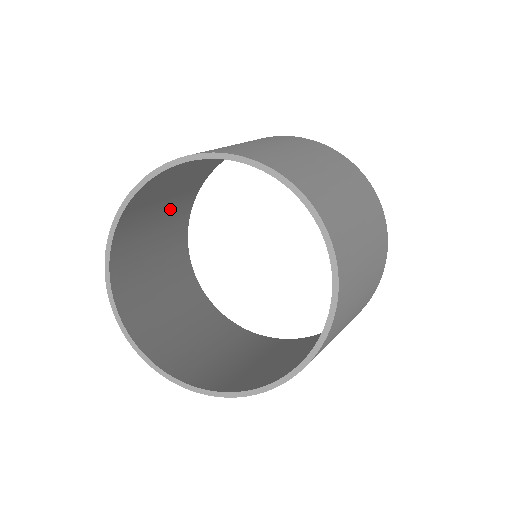
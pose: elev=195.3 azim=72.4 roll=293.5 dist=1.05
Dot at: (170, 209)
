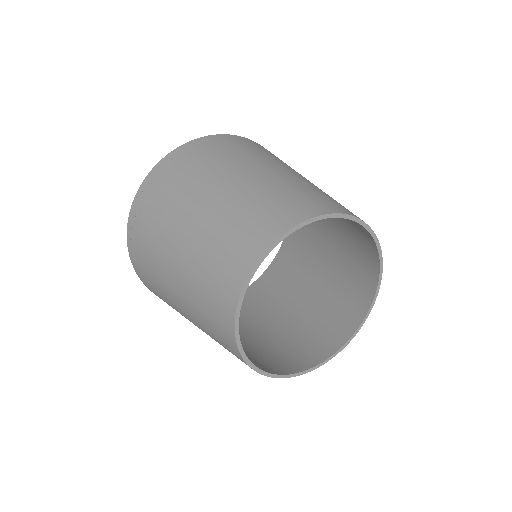
Dot at: (189, 205)
